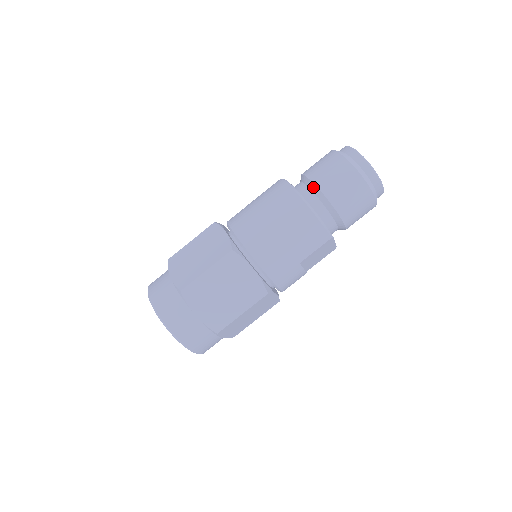
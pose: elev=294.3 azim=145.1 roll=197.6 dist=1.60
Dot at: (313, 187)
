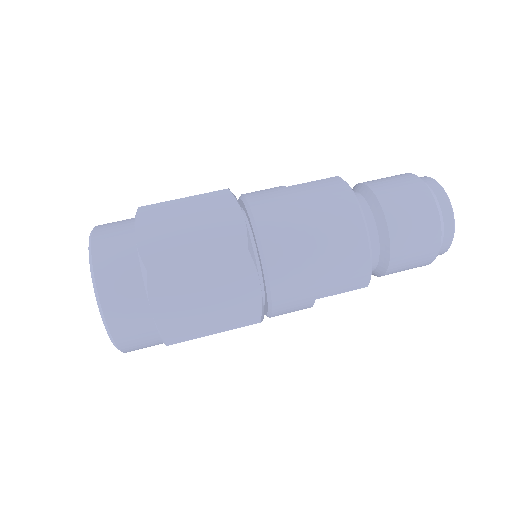
Dot at: (379, 213)
